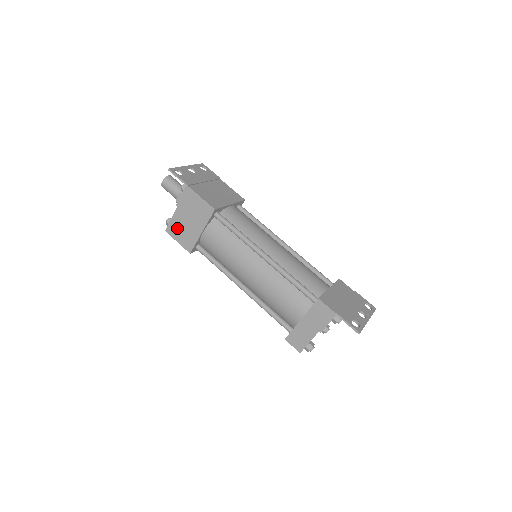
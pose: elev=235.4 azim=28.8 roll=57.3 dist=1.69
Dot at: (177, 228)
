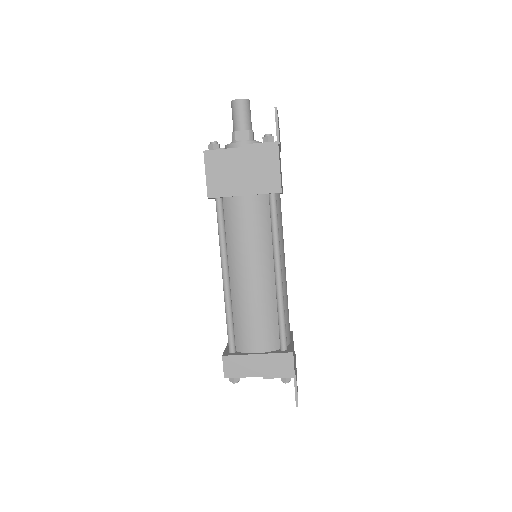
Dot at: (221, 163)
